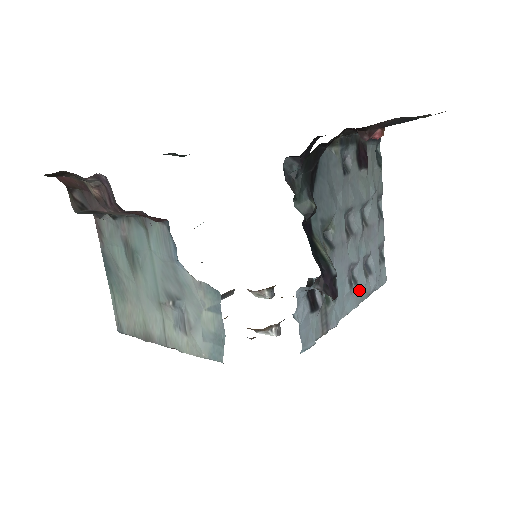
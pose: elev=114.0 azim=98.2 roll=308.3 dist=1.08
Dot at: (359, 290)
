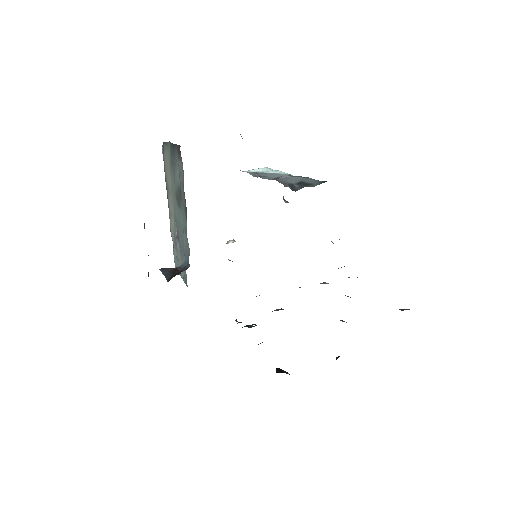
Dot at: occluded
